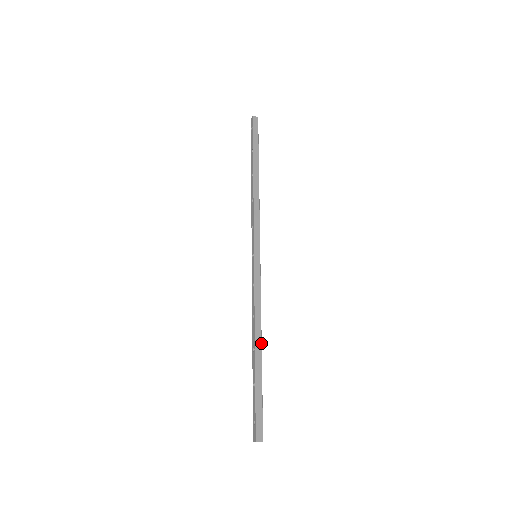
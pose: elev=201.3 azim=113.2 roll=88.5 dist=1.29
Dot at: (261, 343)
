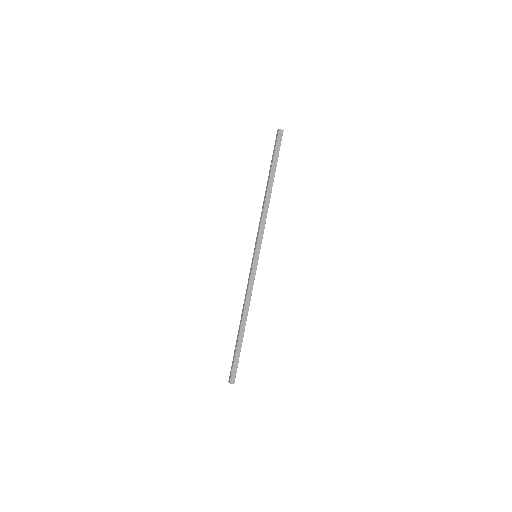
Dot at: occluded
